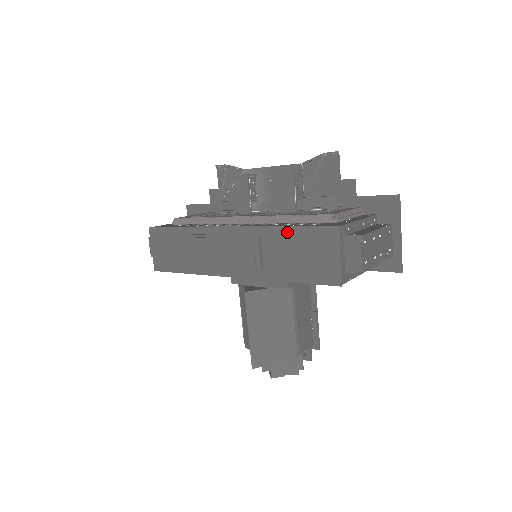
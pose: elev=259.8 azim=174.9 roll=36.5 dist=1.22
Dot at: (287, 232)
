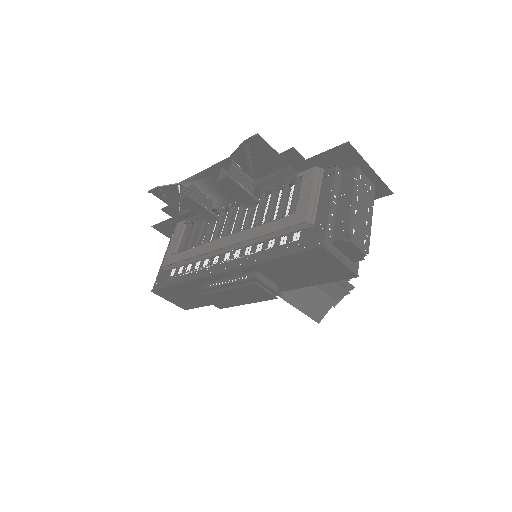
Dot at: (278, 262)
